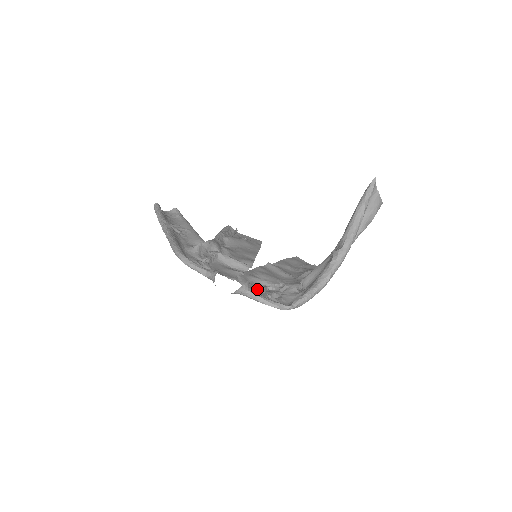
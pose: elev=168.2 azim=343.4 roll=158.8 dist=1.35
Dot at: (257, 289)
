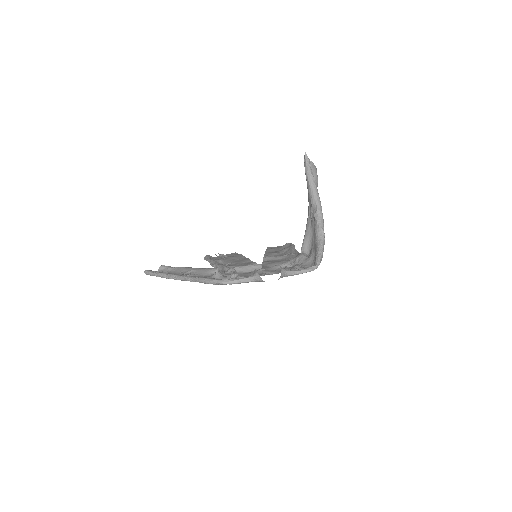
Dot at: occluded
